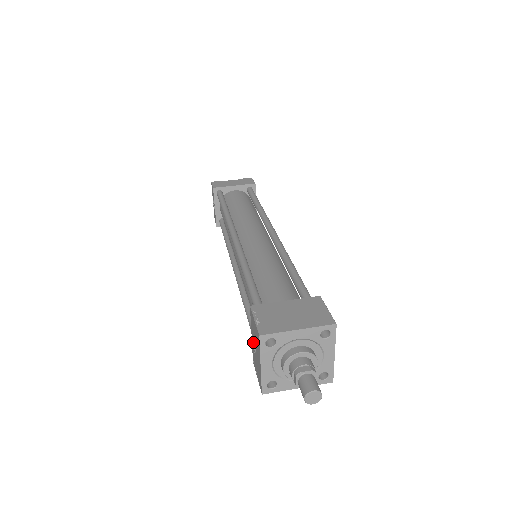
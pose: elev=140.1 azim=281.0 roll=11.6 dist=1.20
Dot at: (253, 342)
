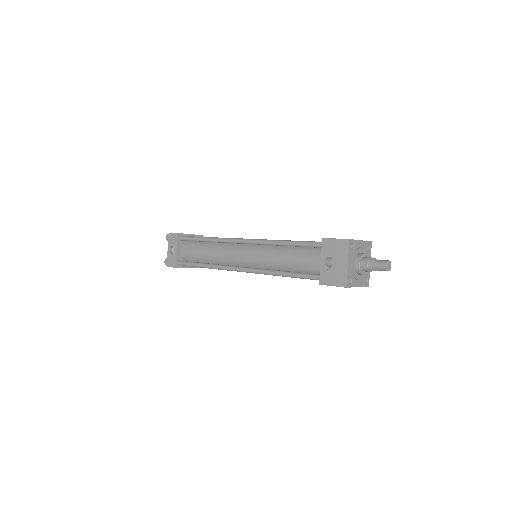
Dot at: (325, 264)
